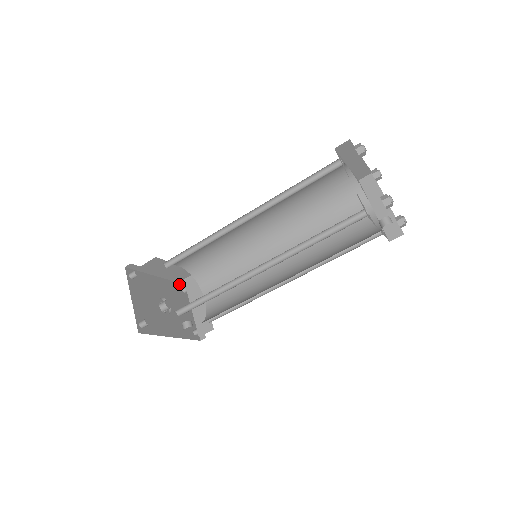
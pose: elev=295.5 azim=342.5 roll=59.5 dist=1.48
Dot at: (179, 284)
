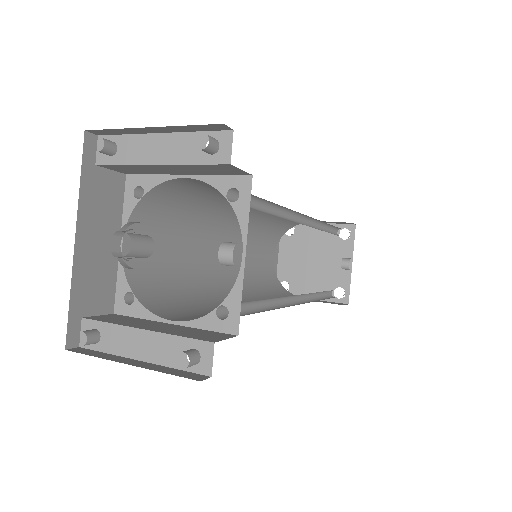
Dot at: (70, 322)
